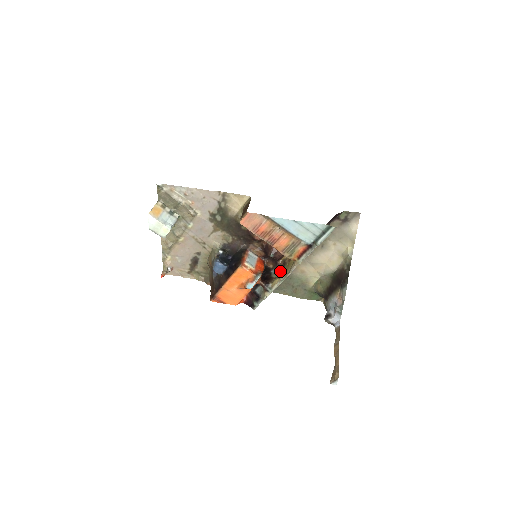
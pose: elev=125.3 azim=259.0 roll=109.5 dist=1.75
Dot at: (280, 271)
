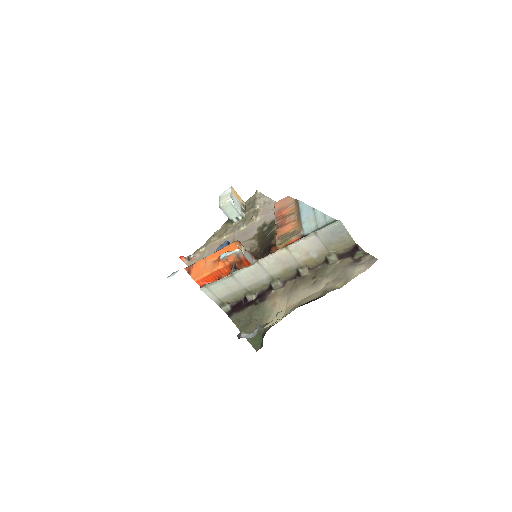
Dot at: (258, 285)
